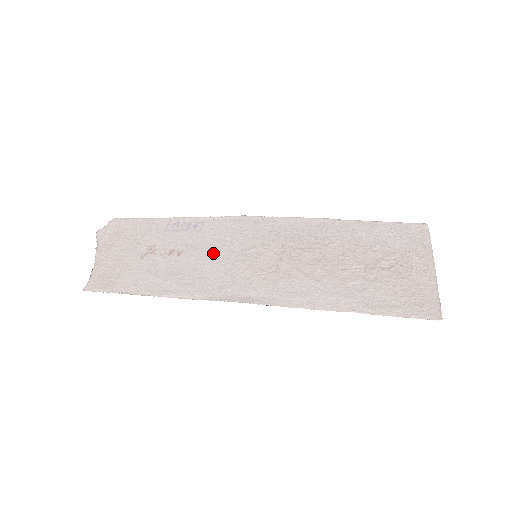
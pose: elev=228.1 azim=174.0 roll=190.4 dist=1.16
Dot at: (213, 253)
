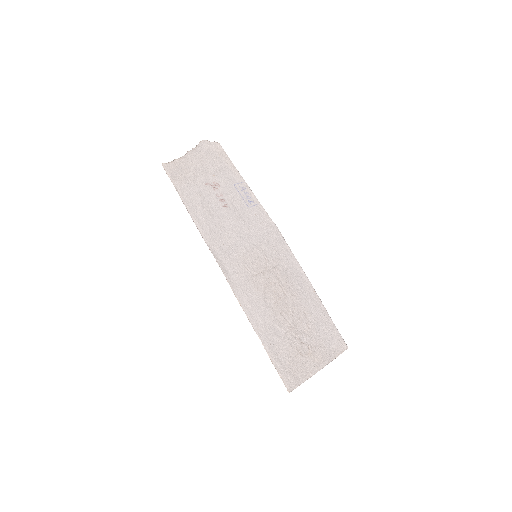
Dot at: (240, 227)
